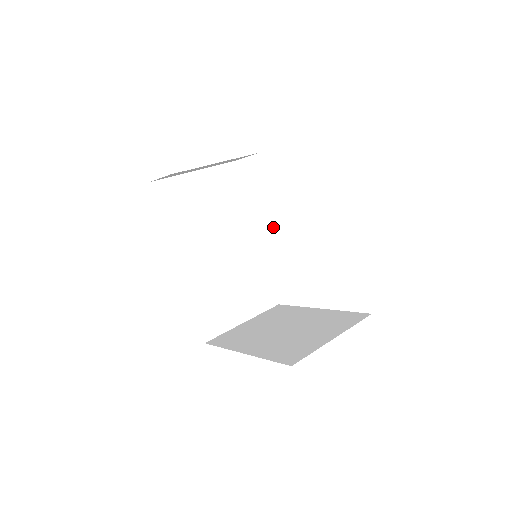
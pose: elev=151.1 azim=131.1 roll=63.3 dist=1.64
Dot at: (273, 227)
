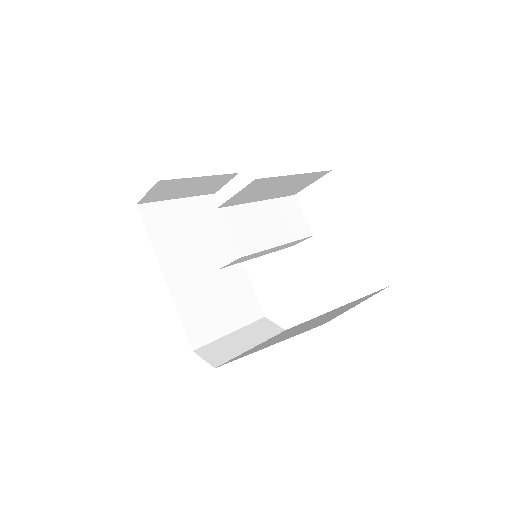
Dot at: (269, 215)
